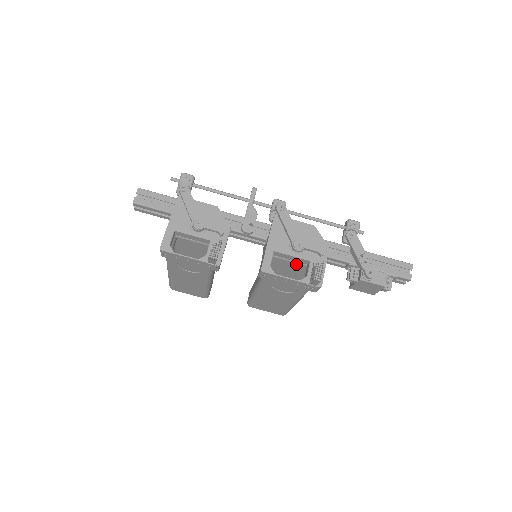
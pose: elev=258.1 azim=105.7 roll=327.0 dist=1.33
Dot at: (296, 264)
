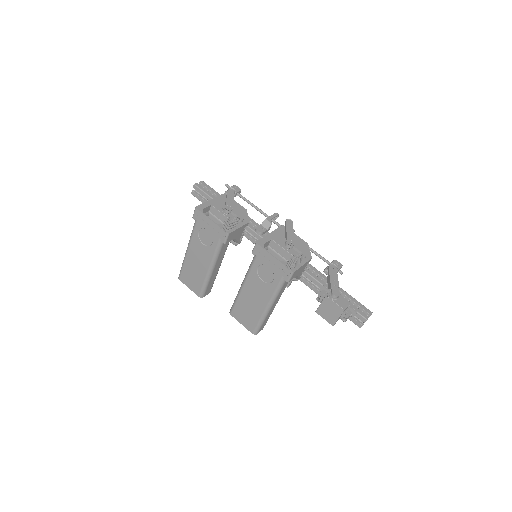
Dot at: occluded
